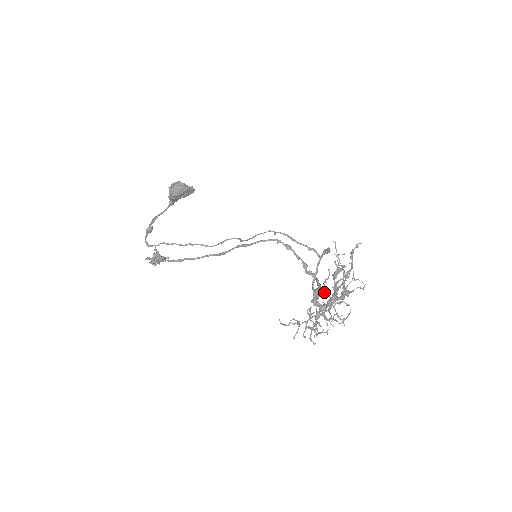
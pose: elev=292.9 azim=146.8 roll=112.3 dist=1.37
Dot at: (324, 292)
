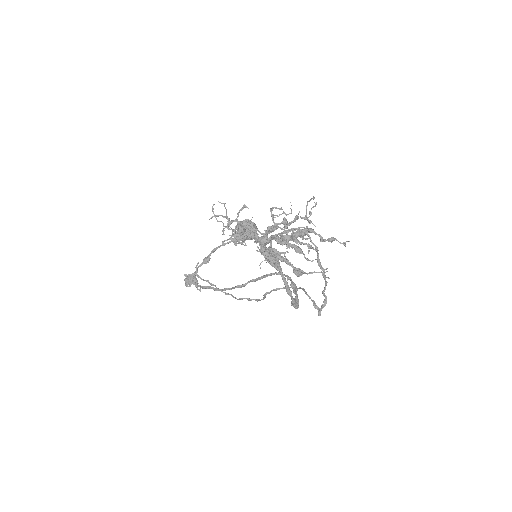
Dot at: (270, 208)
